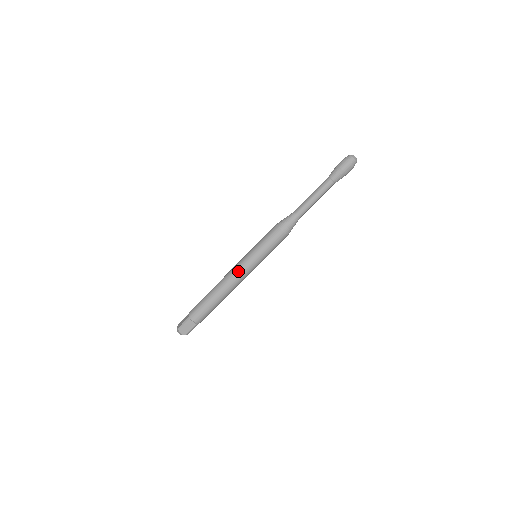
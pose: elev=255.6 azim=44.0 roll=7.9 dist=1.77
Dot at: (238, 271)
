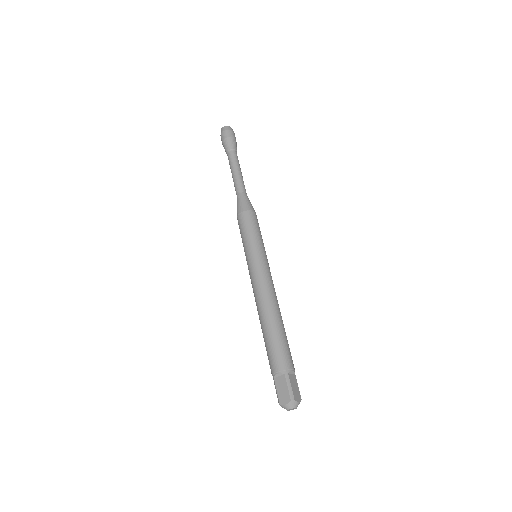
Dot at: (252, 282)
